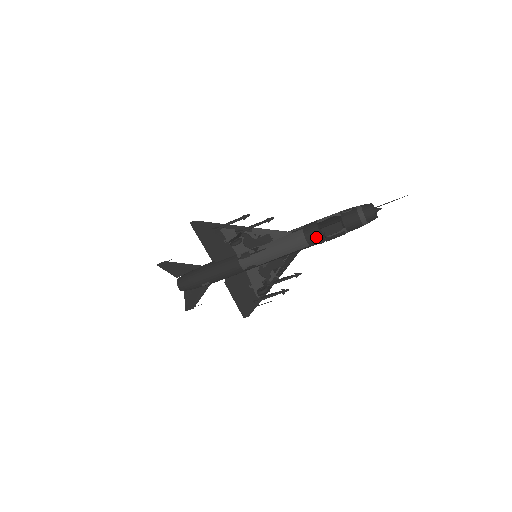
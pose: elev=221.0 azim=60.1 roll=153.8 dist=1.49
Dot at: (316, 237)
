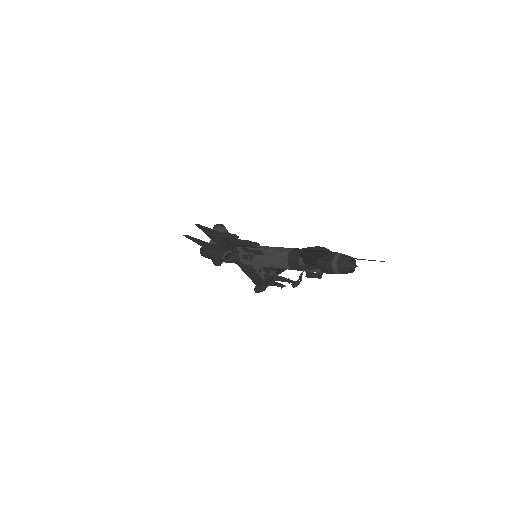
Dot at: (298, 269)
